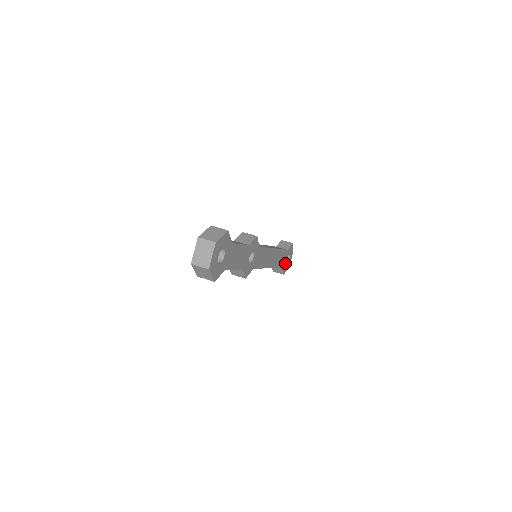
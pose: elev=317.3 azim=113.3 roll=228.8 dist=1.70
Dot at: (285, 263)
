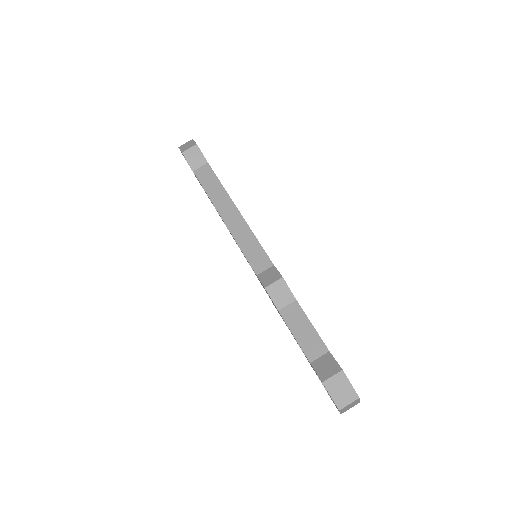
Dot at: occluded
